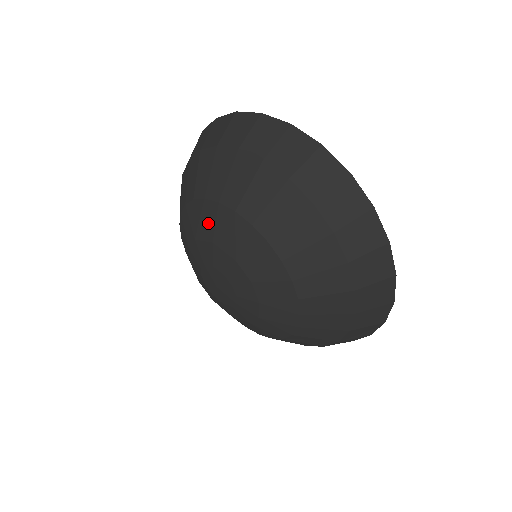
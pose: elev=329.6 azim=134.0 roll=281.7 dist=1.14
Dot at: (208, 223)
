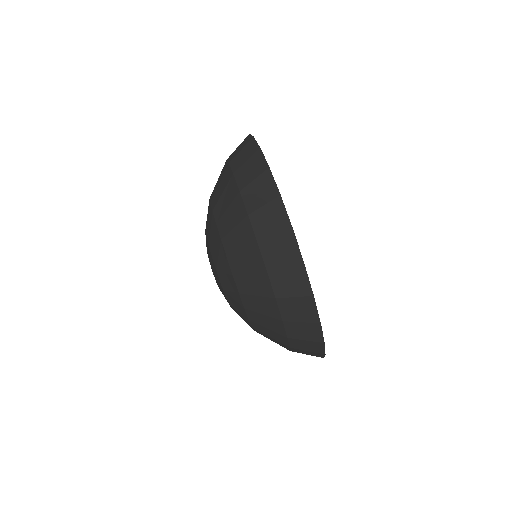
Dot at: (210, 230)
